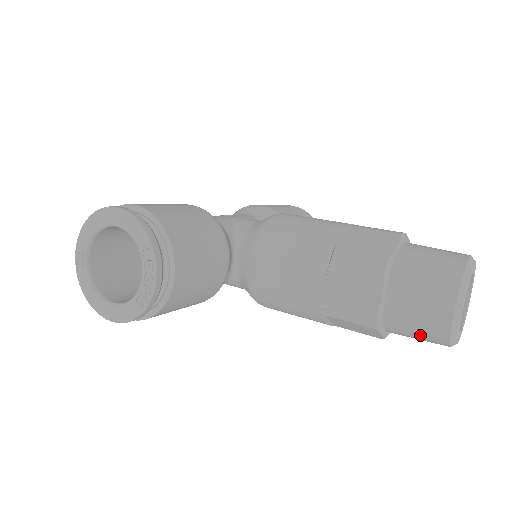
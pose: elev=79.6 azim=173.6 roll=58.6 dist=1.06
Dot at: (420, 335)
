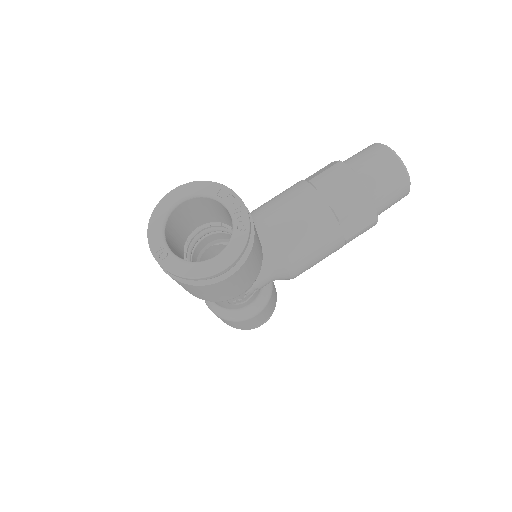
Dot at: (393, 187)
